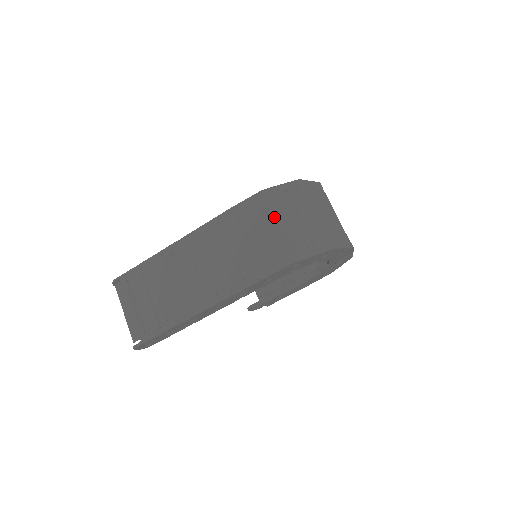
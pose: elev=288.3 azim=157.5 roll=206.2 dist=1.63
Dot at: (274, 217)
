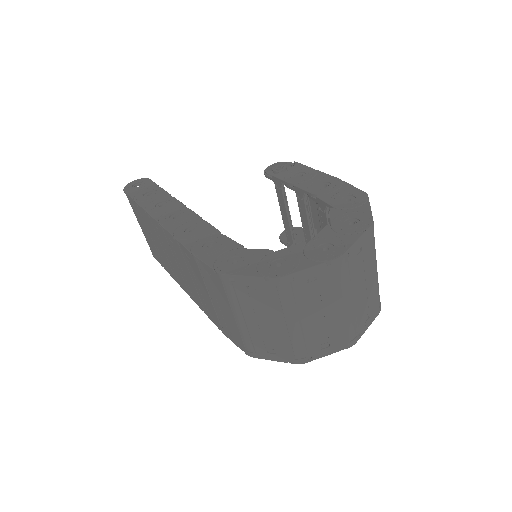
Dot at: (232, 307)
